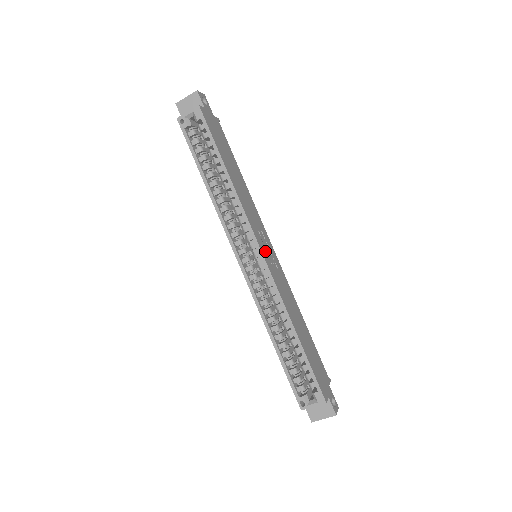
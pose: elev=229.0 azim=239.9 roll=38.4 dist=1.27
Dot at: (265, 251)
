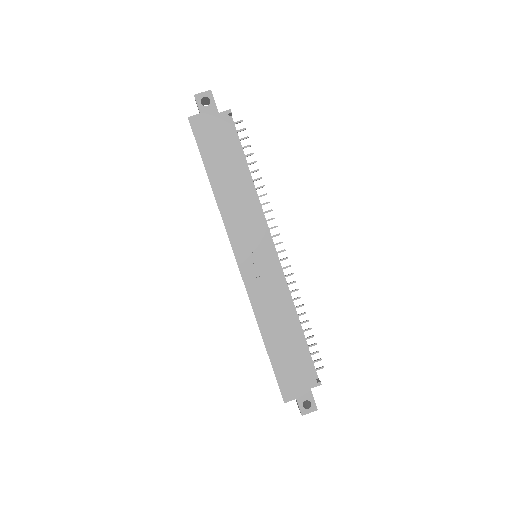
Dot at: (247, 259)
